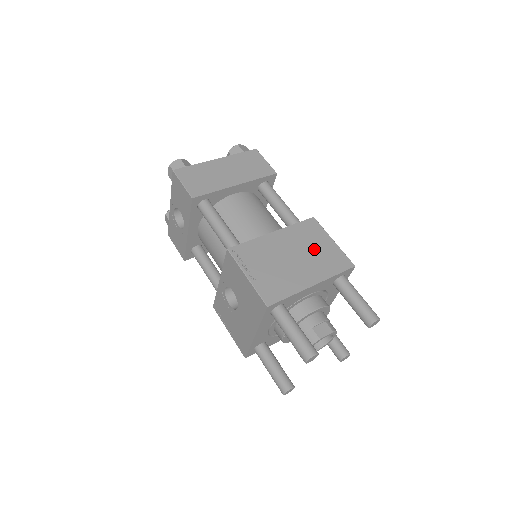
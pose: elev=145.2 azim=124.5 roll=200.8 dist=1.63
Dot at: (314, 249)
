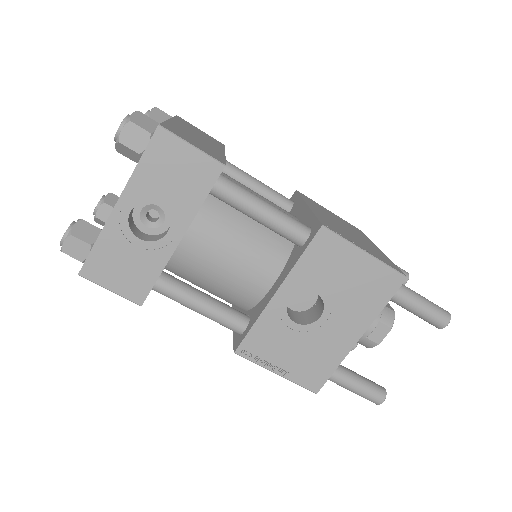
Dot at: (337, 219)
